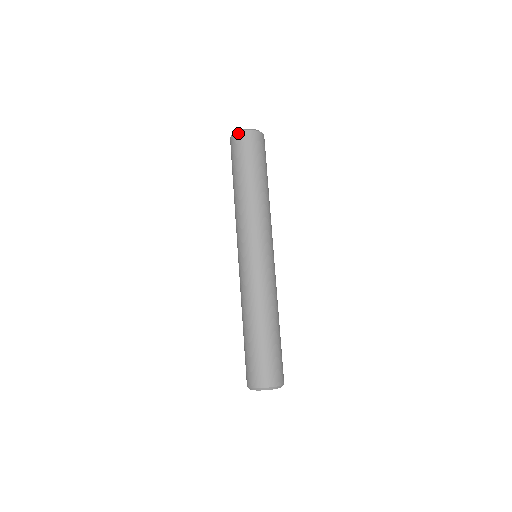
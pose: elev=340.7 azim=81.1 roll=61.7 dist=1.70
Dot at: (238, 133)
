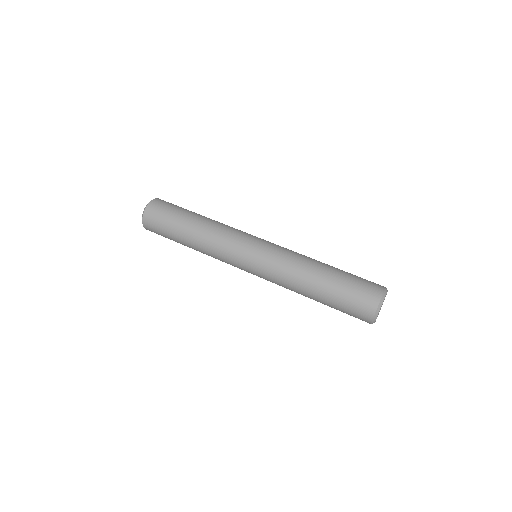
Dot at: (148, 206)
